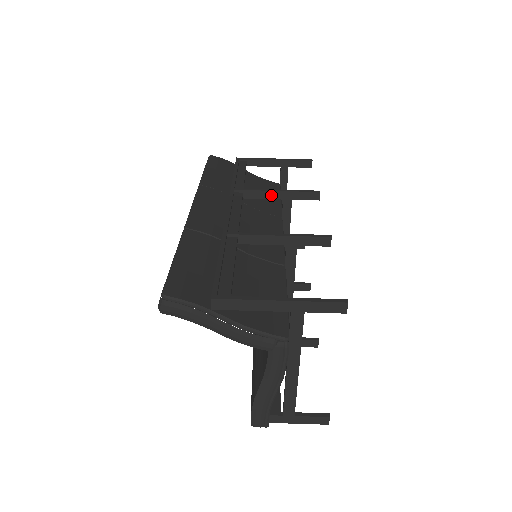
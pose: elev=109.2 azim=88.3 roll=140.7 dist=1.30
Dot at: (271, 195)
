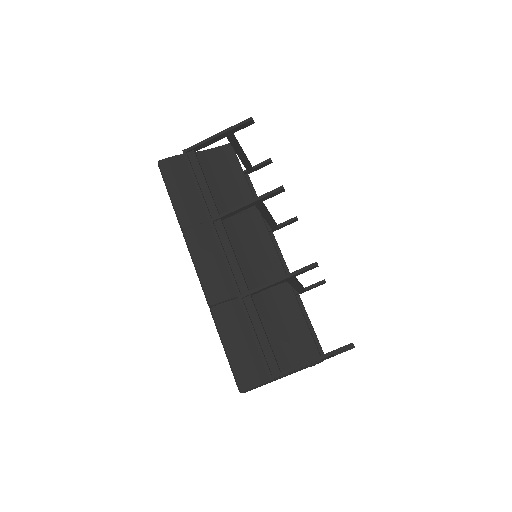
Dot at: (244, 208)
